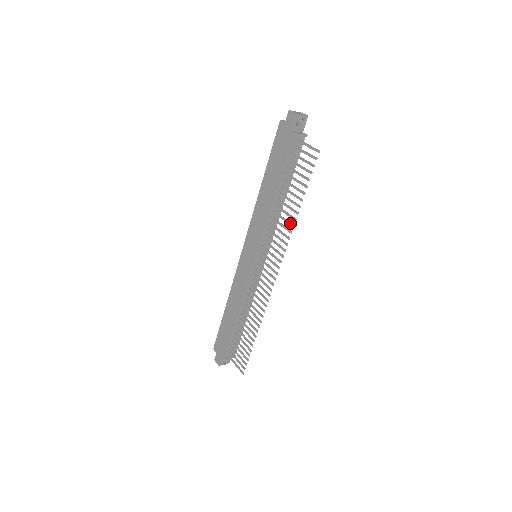
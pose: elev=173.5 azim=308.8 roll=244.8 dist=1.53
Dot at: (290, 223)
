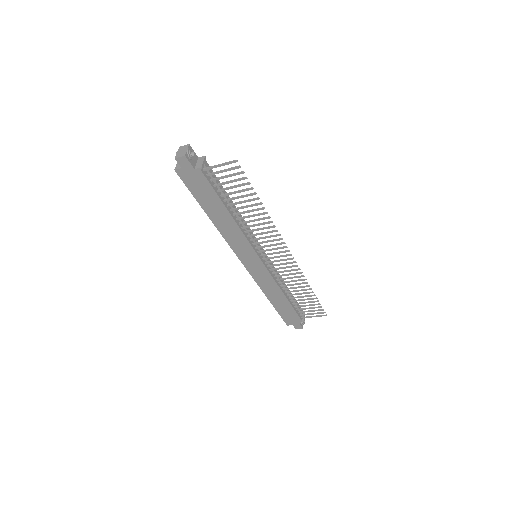
Dot at: (265, 218)
